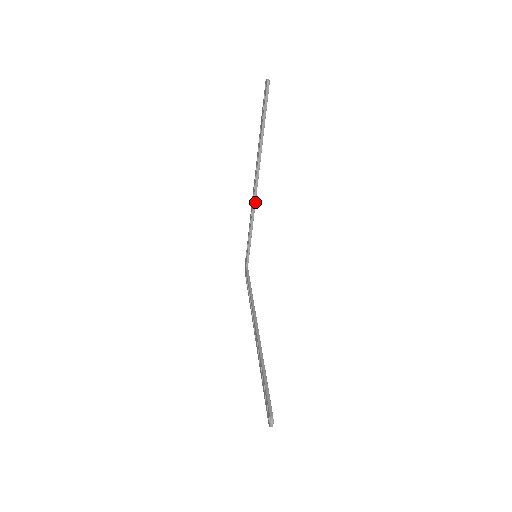
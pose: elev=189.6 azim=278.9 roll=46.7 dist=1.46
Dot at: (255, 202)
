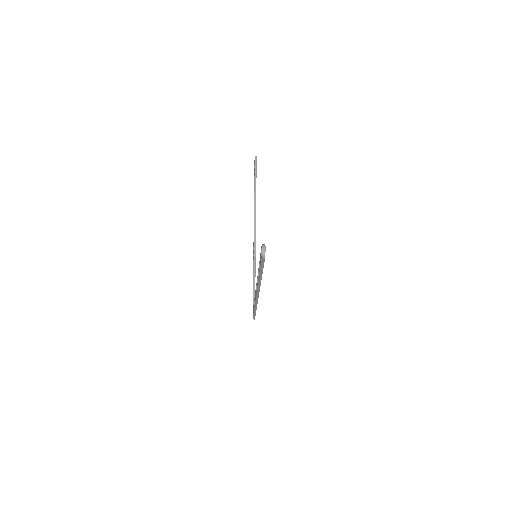
Dot at: (255, 241)
